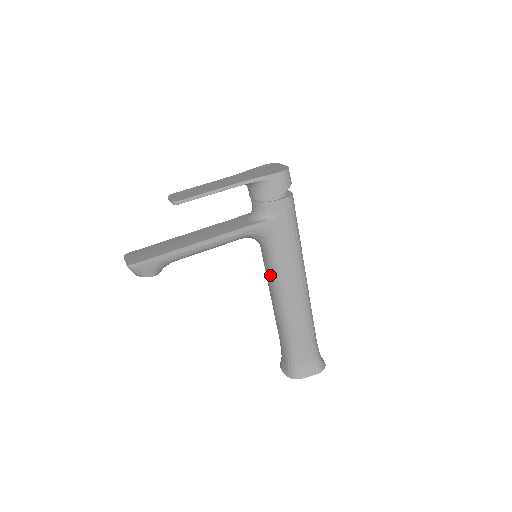
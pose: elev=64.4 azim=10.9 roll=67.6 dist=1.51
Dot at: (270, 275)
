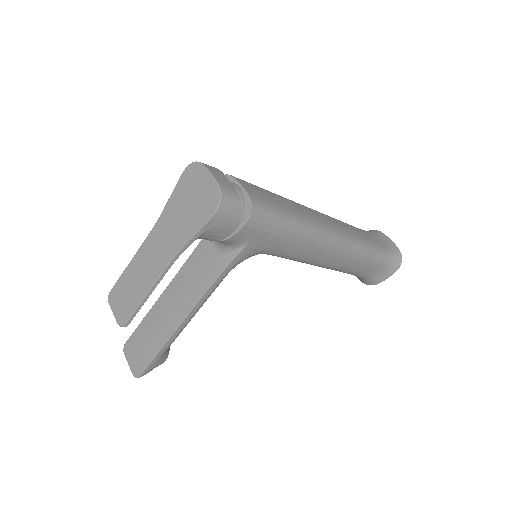
Dot at: occluded
